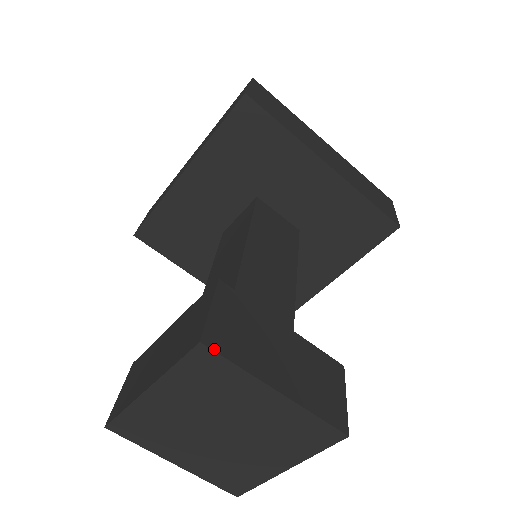
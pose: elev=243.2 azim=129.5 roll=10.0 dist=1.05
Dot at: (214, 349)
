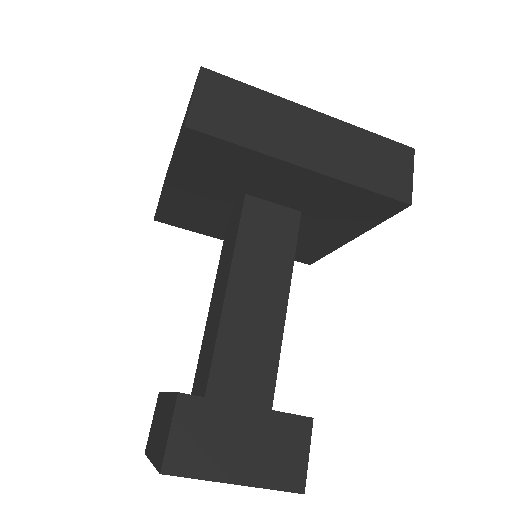
Dot at: (173, 474)
